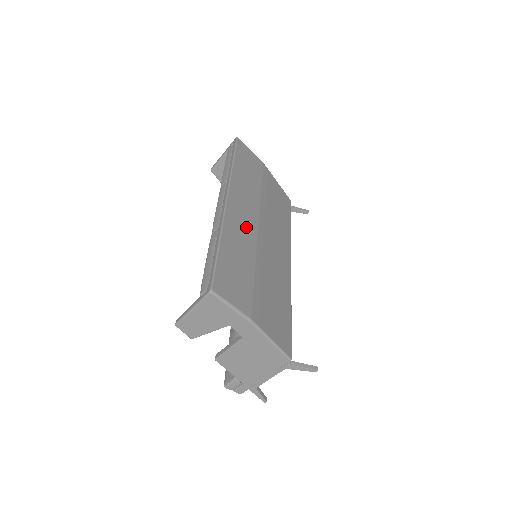
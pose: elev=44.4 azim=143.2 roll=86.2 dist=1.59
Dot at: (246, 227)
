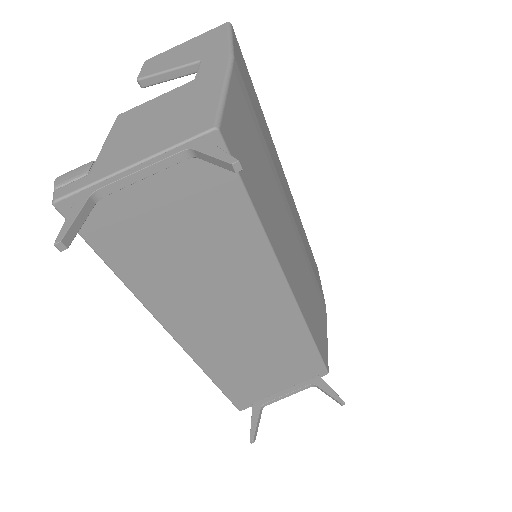
Dot at: (283, 182)
